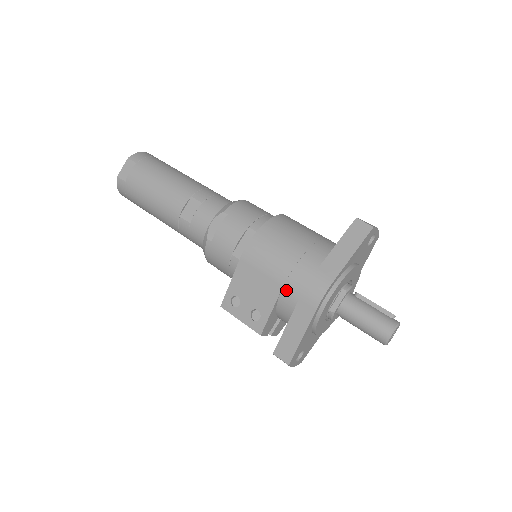
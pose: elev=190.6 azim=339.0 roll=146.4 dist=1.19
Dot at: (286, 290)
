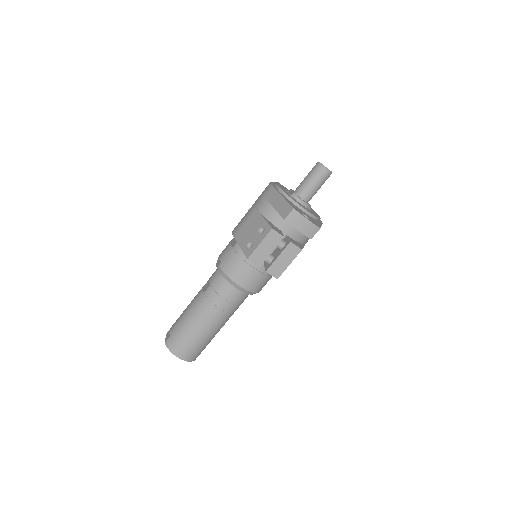
Dot at: (258, 206)
